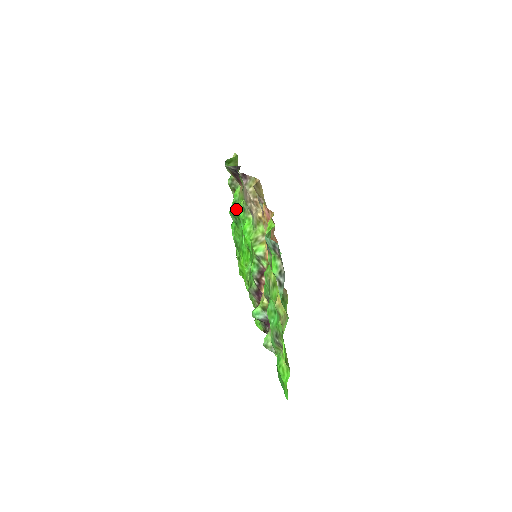
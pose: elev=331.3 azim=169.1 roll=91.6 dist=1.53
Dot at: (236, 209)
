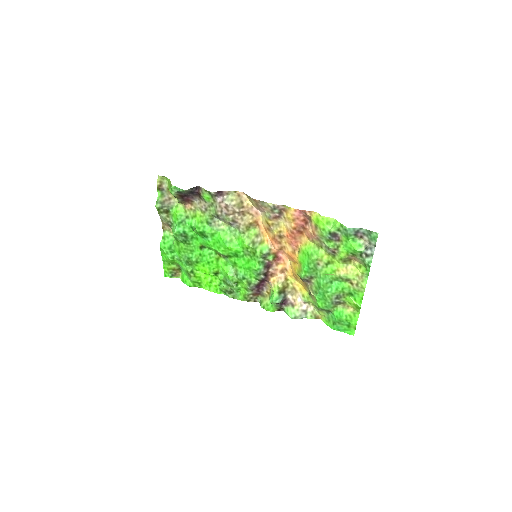
Dot at: (199, 227)
